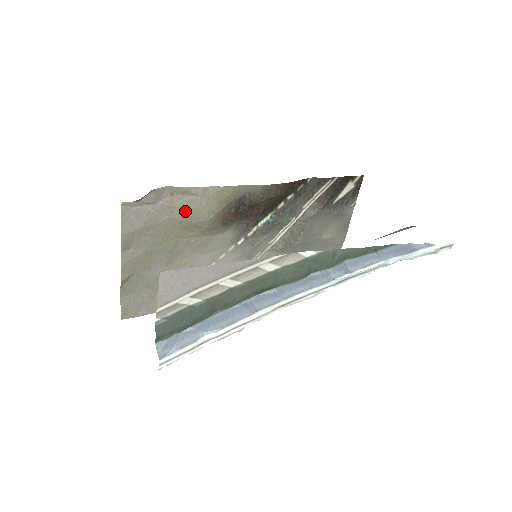
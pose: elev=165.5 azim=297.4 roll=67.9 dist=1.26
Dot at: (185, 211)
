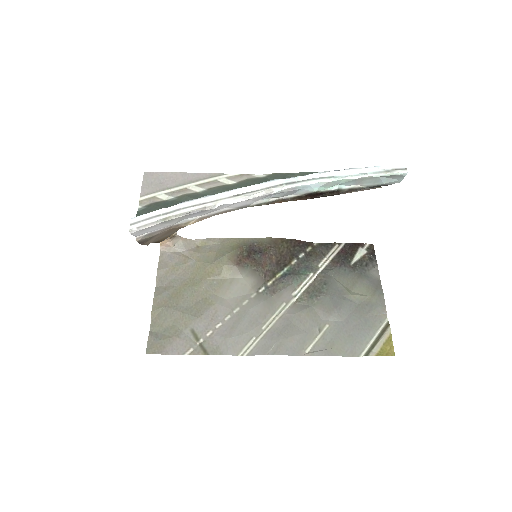
Dot at: (207, 255)
